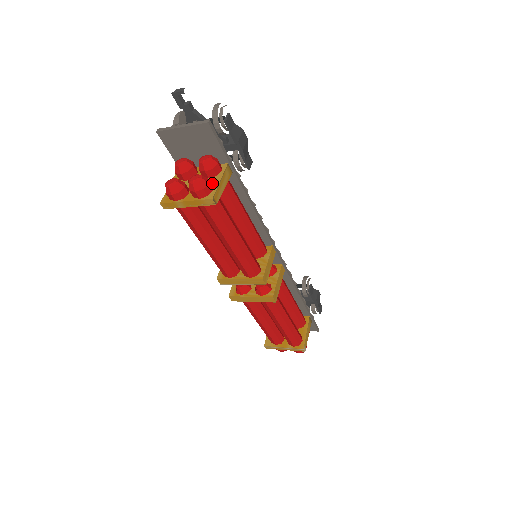
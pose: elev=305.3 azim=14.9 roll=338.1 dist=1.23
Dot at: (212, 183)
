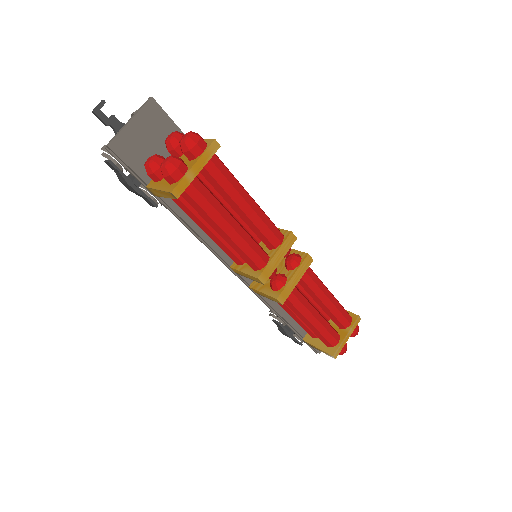
Dot at: occluded
